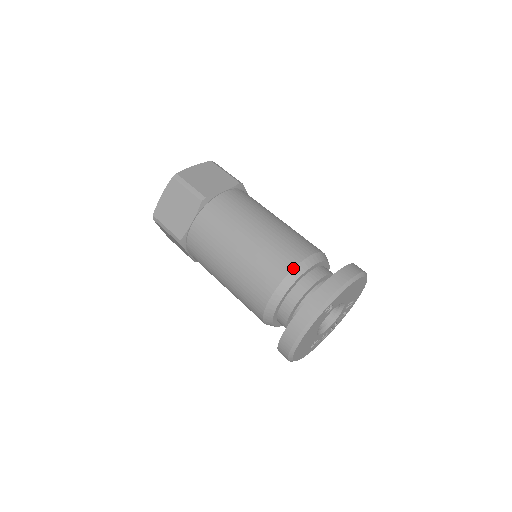
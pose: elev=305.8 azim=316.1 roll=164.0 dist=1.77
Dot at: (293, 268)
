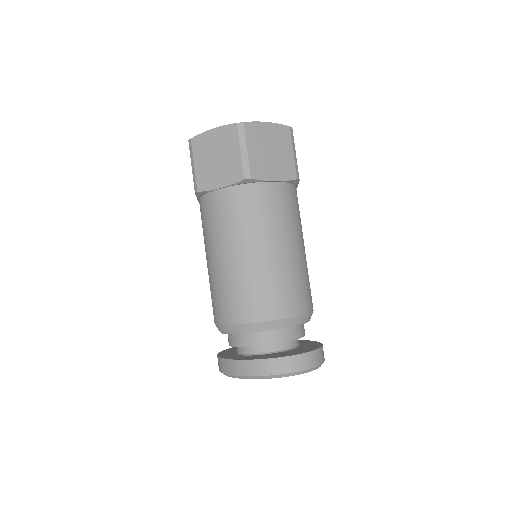
Dot at: (222, 325)
